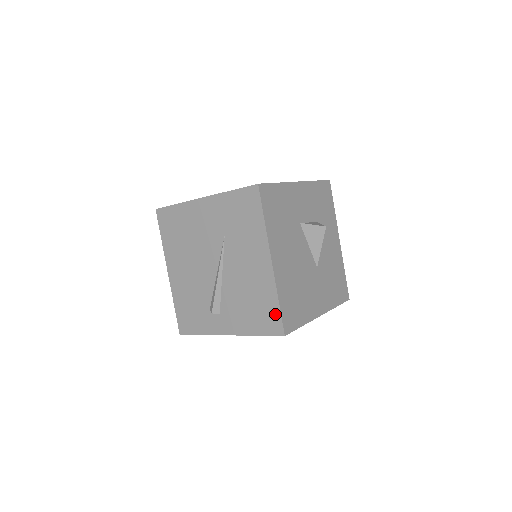
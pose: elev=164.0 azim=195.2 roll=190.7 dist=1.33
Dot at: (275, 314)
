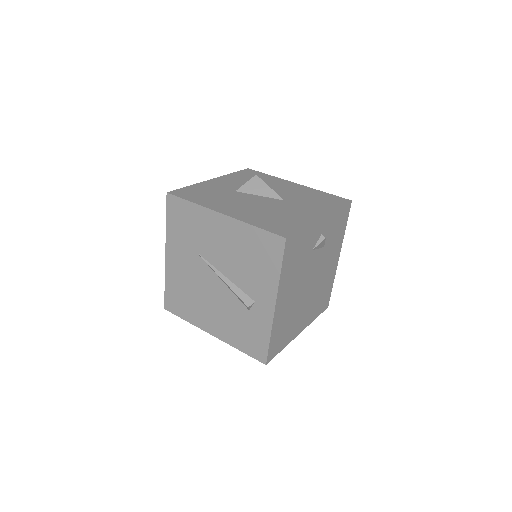
Dot at: (265, 237)
